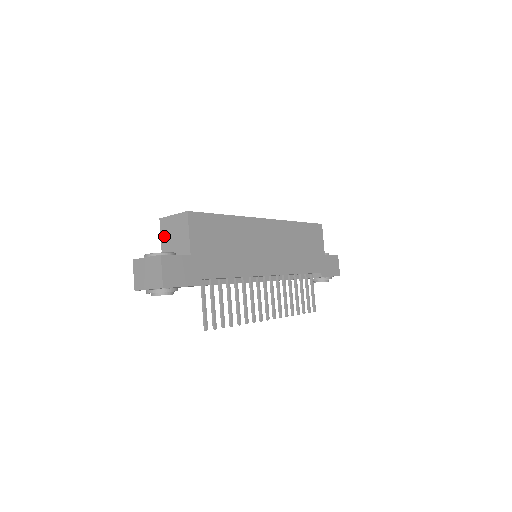
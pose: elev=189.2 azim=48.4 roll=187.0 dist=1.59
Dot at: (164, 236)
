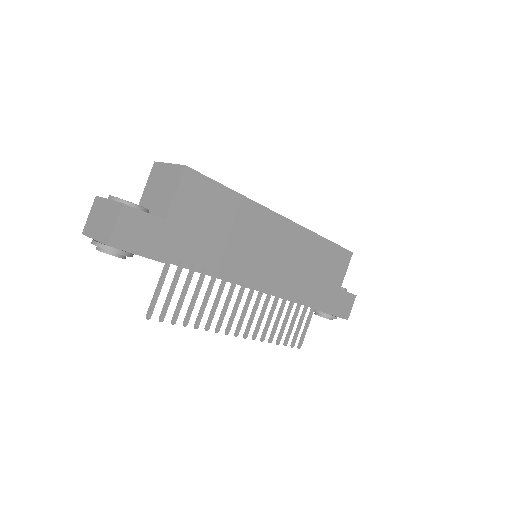
Dot at: (150, 184)
